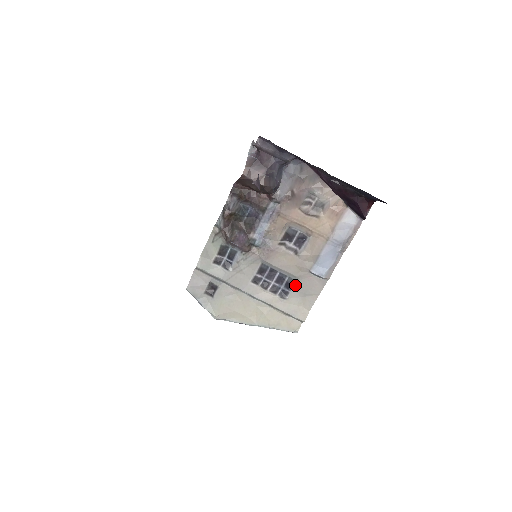
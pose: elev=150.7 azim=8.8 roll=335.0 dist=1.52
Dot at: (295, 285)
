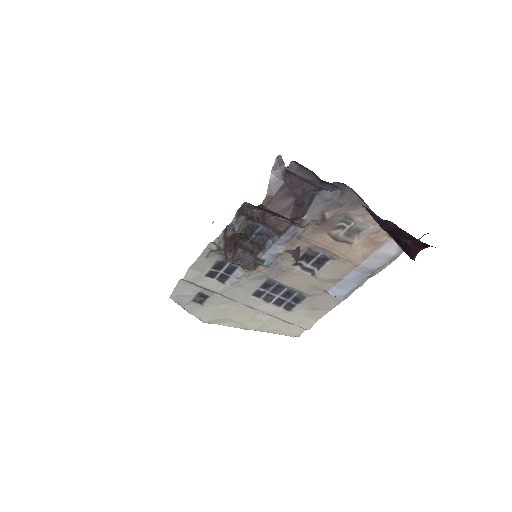
Dot at: (305, 300)
